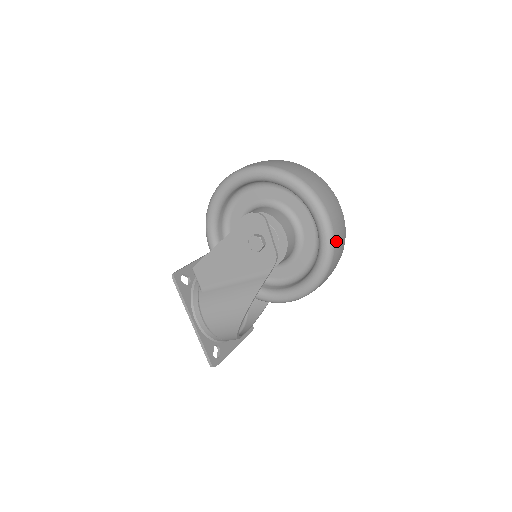
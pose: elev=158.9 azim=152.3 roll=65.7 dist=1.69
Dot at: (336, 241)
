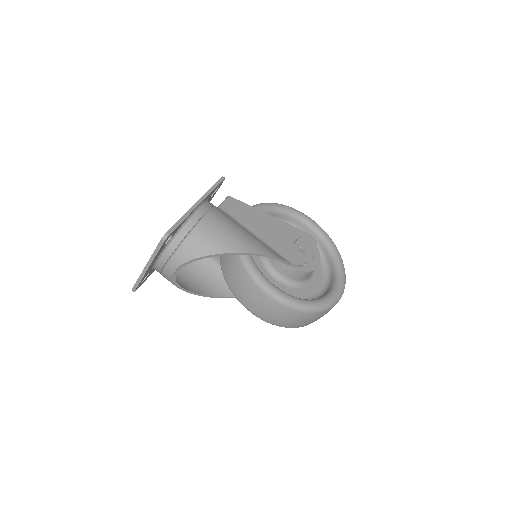
Dot at: occluded
